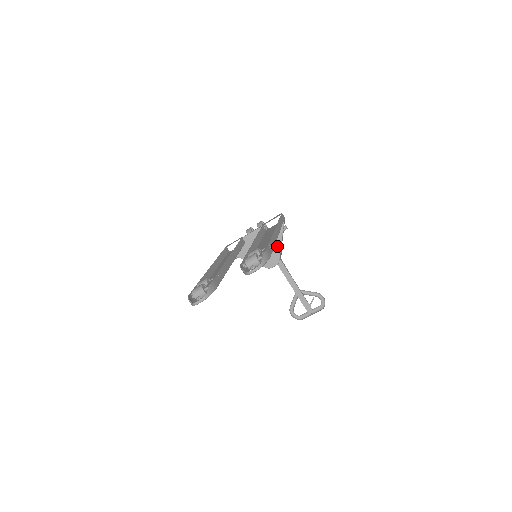
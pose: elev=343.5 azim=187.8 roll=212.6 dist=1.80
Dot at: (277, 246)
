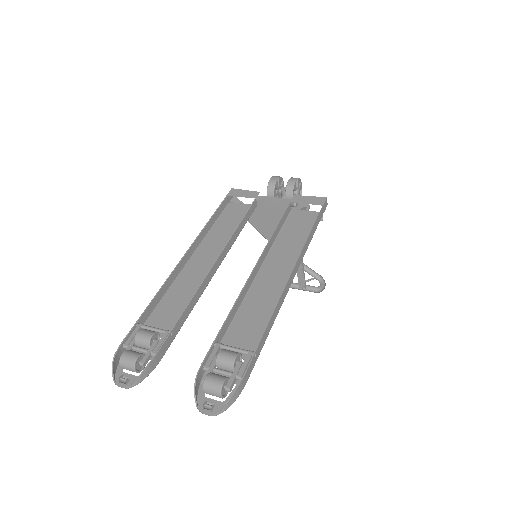
Dot at: occluded
